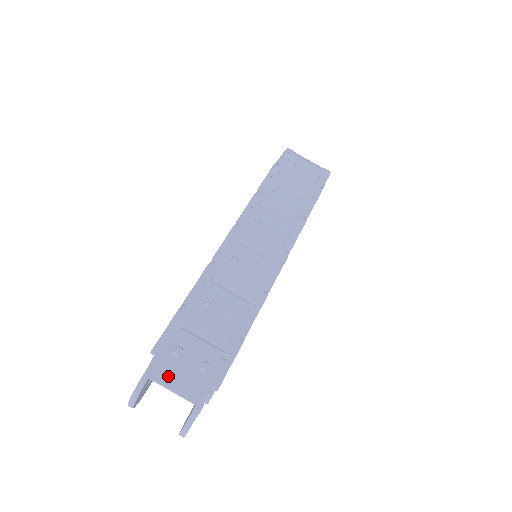
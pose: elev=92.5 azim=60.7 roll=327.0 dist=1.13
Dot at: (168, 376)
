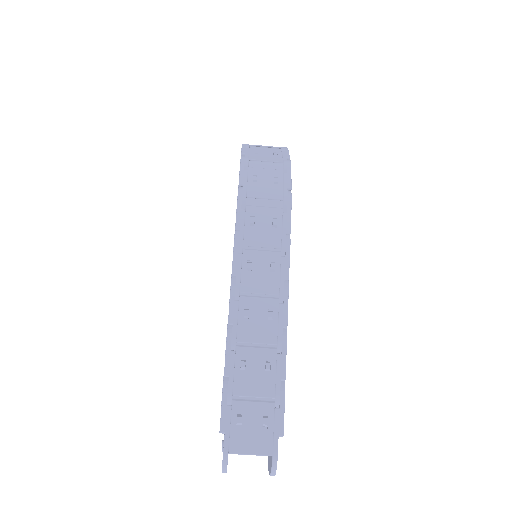
Dot at: (242, 445)
